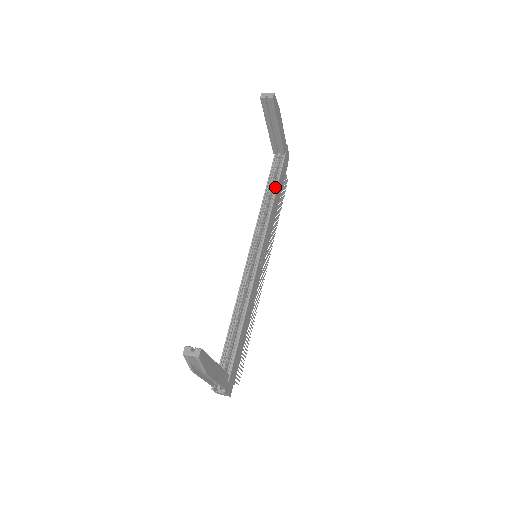
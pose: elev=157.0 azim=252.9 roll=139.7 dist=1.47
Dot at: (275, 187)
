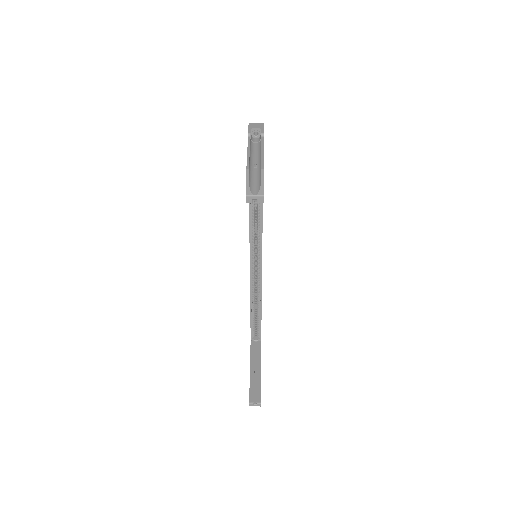
Dot at: occluded
